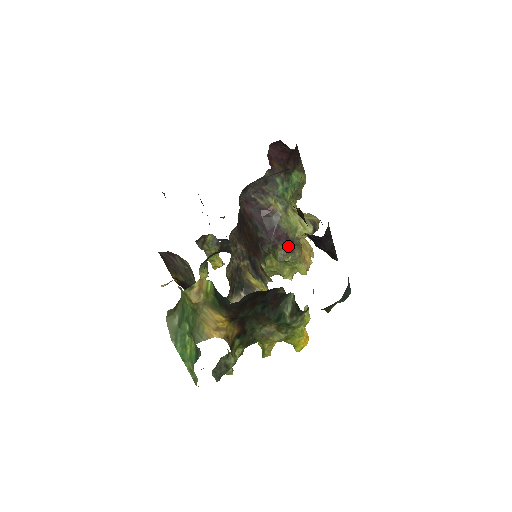
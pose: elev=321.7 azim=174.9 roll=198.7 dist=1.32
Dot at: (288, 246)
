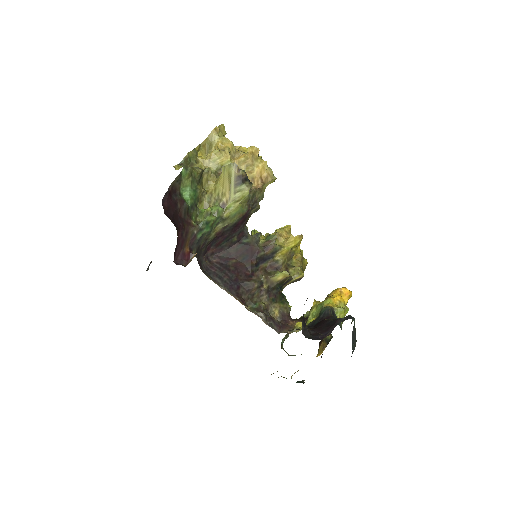
Dot at: (251, 209)
